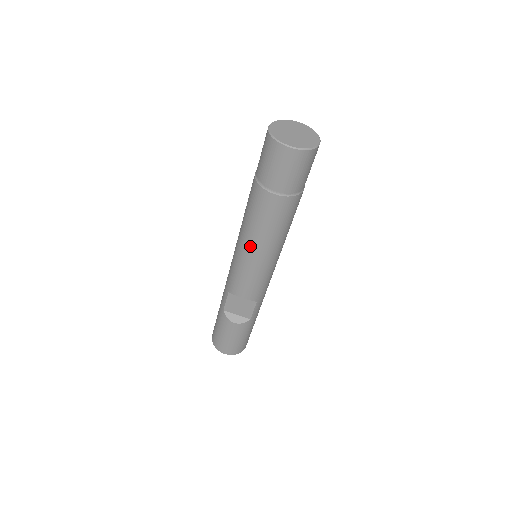
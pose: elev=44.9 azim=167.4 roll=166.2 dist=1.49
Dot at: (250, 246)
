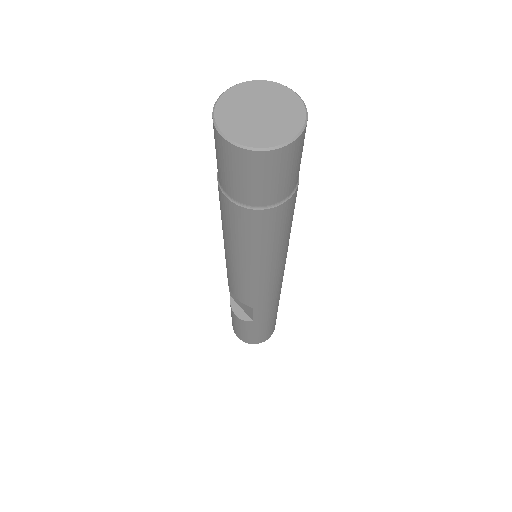
Dot at: (225, 246)
